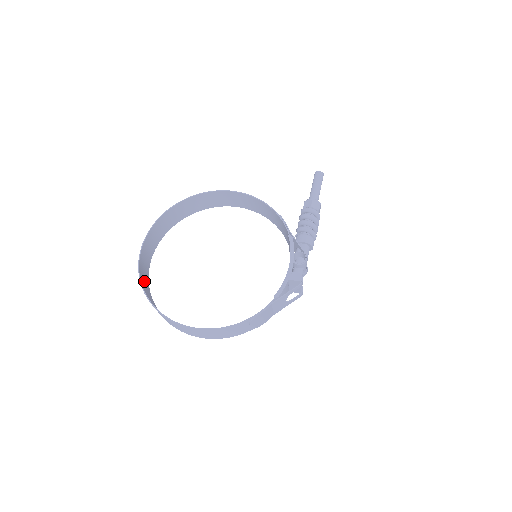
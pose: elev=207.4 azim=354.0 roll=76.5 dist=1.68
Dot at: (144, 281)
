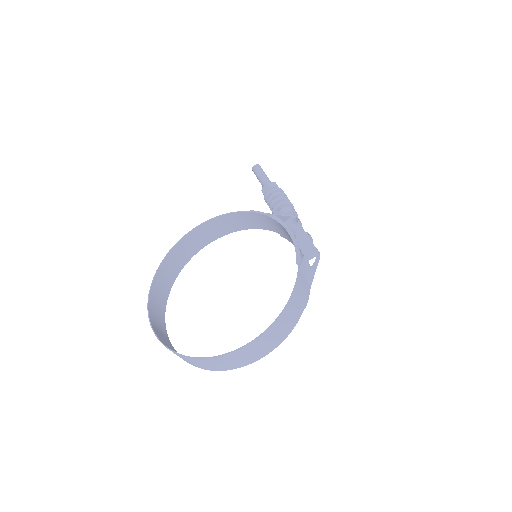
Dot at: occluded
